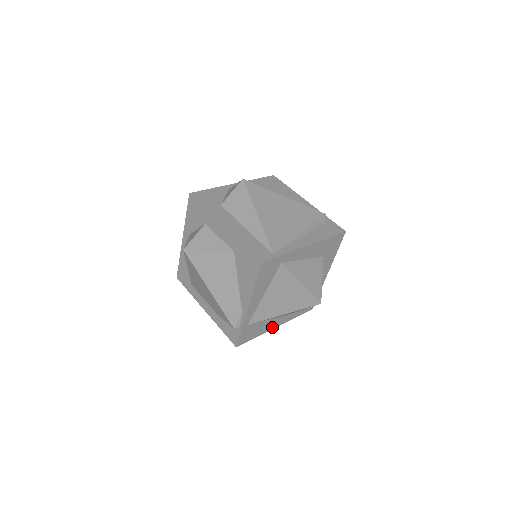
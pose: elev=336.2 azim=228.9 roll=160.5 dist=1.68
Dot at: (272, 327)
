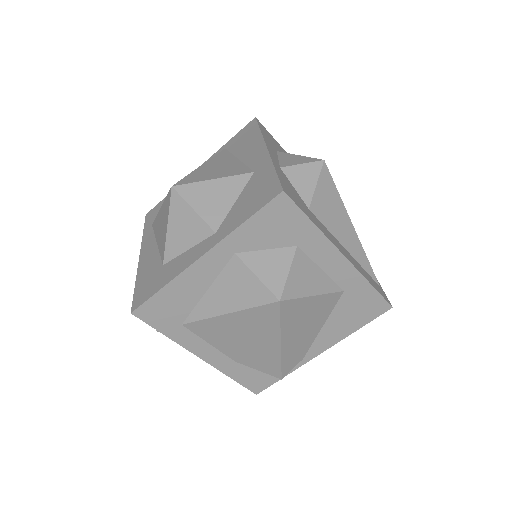
Dot at: occluded
